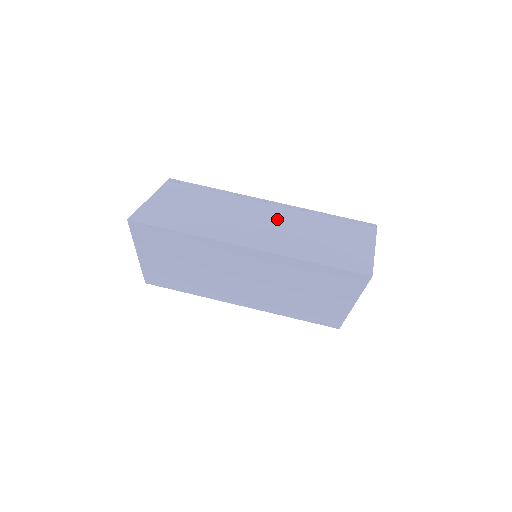
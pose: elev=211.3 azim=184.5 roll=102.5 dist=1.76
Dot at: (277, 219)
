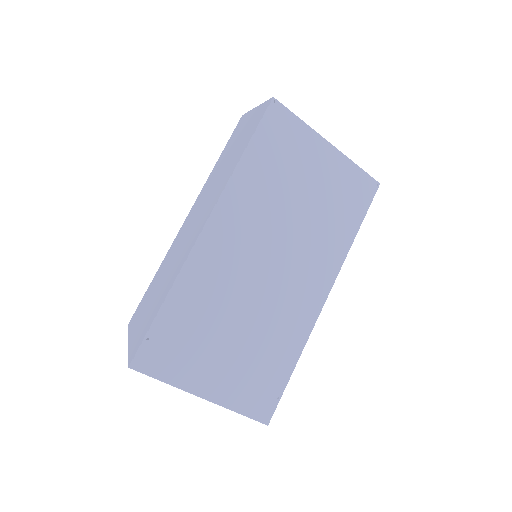
Dot at: (200, 204)
